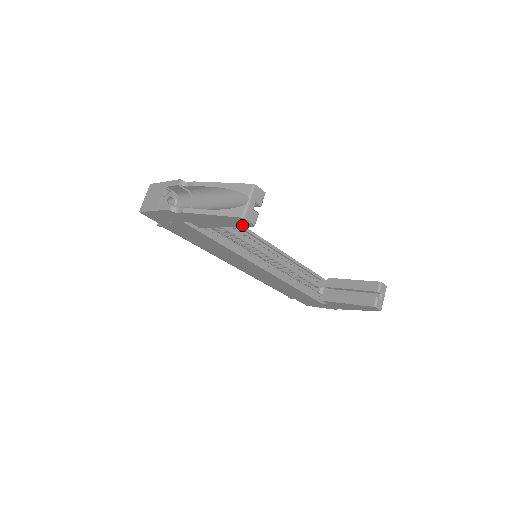
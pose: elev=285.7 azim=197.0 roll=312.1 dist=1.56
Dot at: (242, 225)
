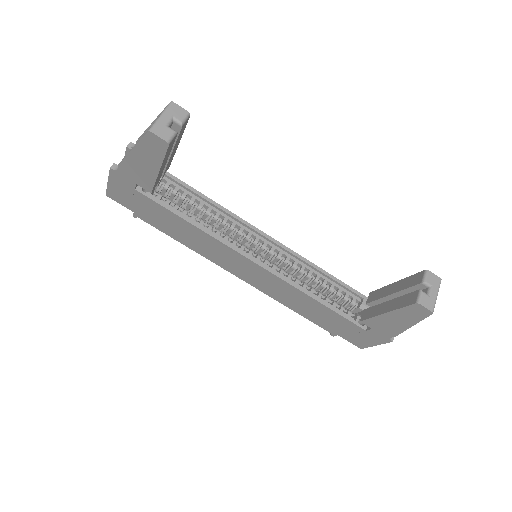
Dot at: (162, 152)
